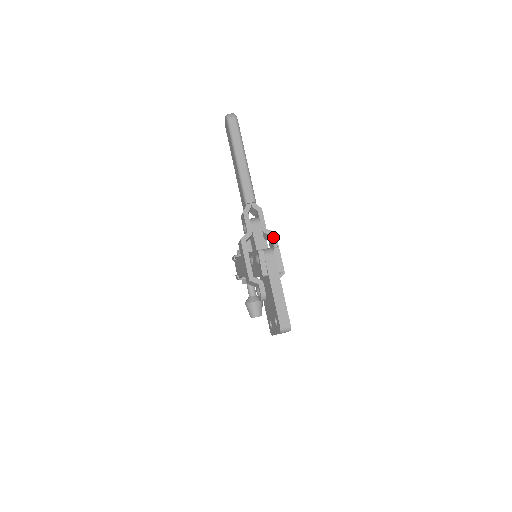
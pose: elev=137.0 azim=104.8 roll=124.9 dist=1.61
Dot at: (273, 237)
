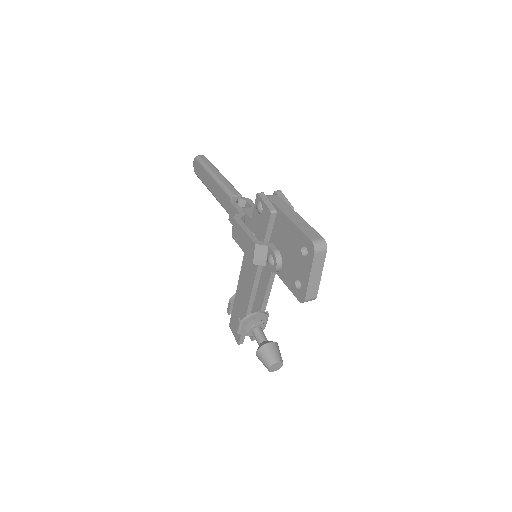
Dot at: occluded
